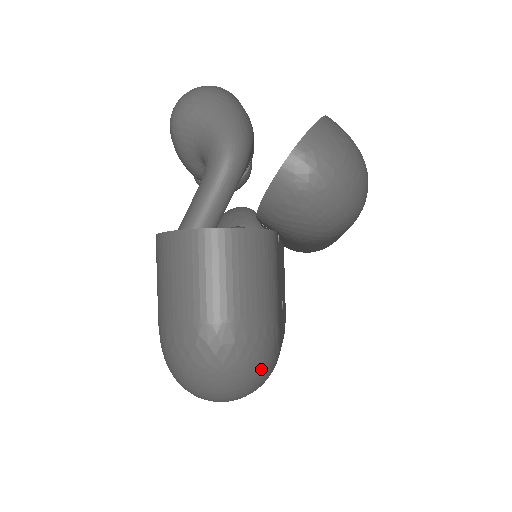
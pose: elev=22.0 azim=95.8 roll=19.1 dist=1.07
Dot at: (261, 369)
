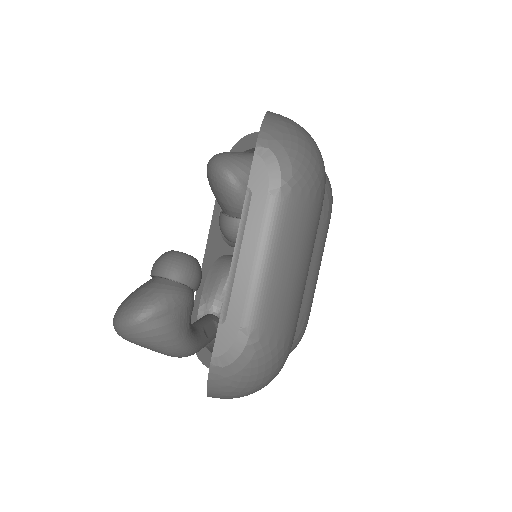
Dot at: occluded
